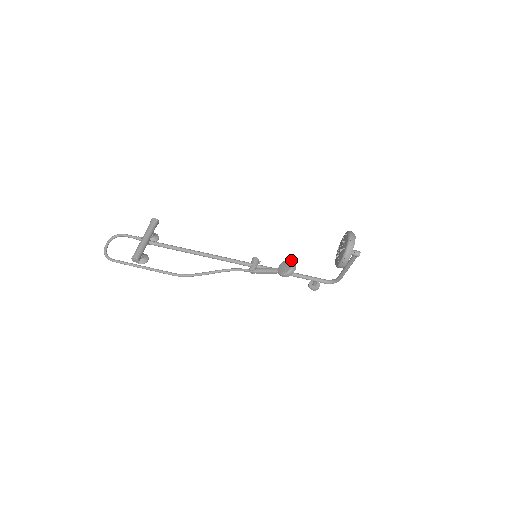
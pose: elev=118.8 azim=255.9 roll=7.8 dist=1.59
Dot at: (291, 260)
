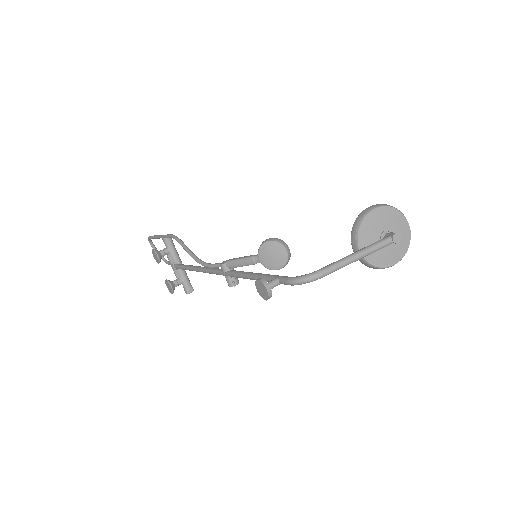
Dot at: occluded
